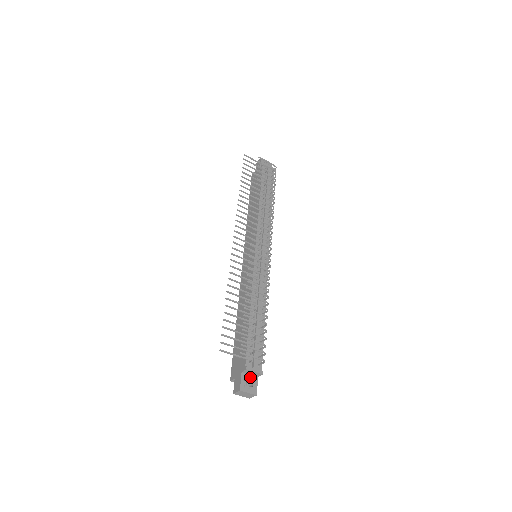
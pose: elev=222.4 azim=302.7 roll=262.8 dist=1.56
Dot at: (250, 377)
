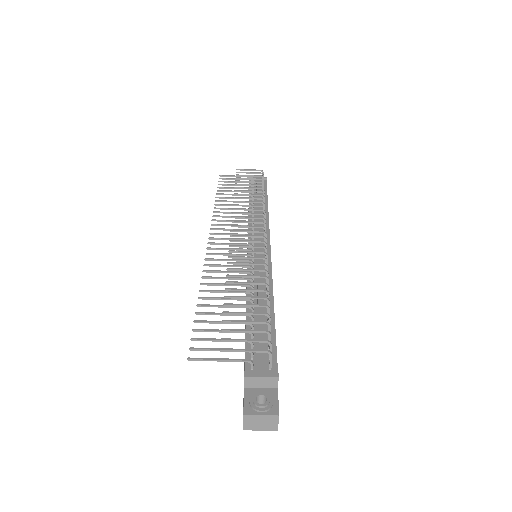
Dot at: (262, 391)
